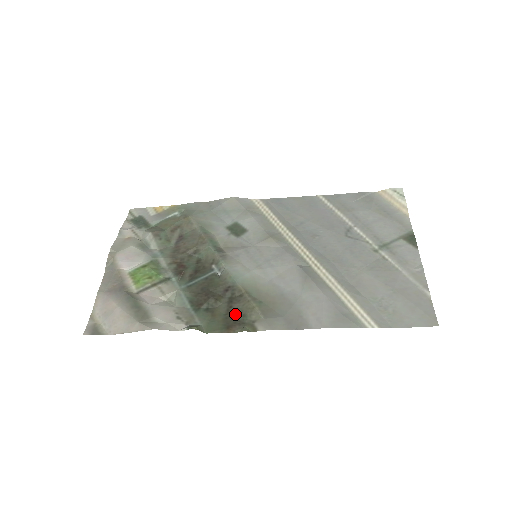
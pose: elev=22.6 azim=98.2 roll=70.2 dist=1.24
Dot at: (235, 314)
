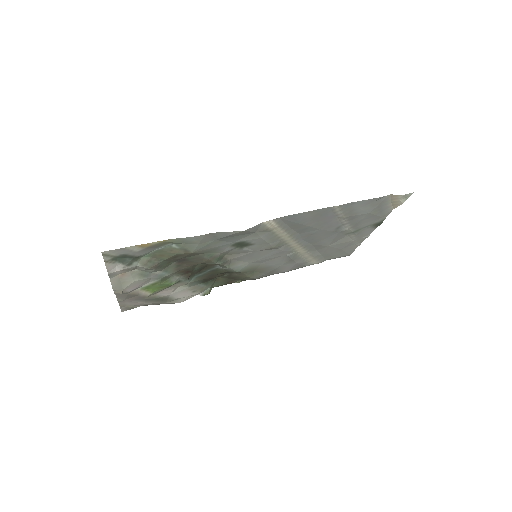
Dot at: (233, 278)
